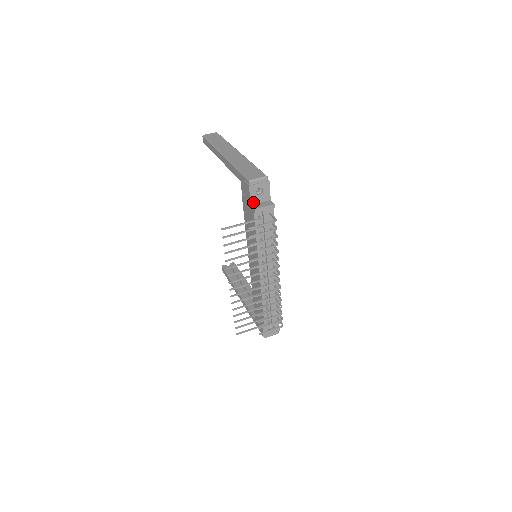
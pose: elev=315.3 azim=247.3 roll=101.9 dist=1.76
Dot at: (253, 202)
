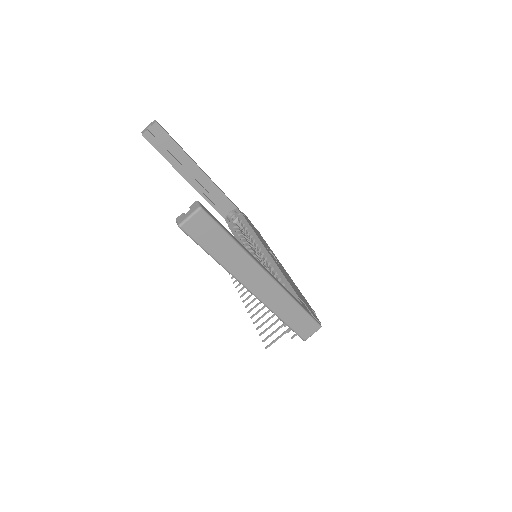
Dot at: occluded
